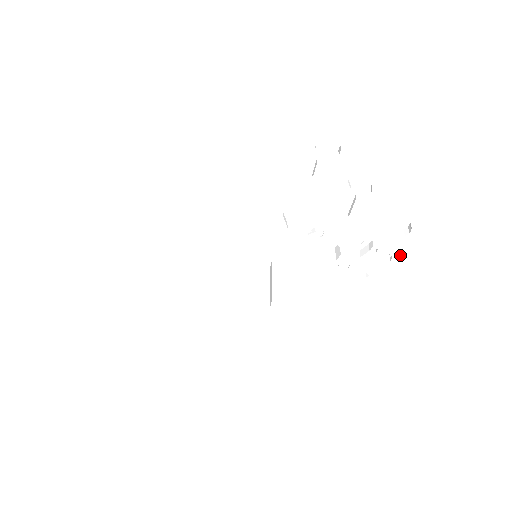
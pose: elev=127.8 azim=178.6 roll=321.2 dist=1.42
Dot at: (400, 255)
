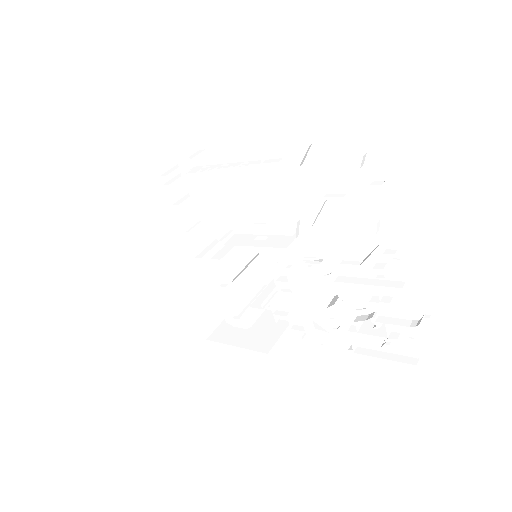
Dot at: (395, 347)
